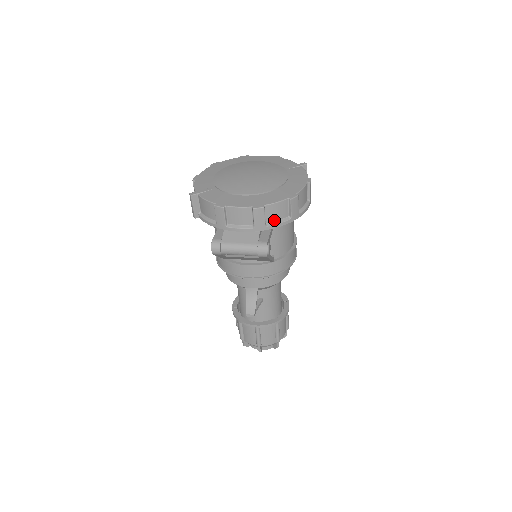
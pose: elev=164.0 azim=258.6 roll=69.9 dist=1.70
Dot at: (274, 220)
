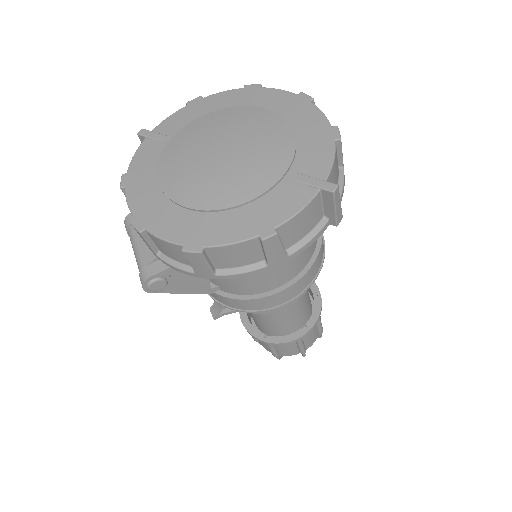
Dot at: (170, 256)
